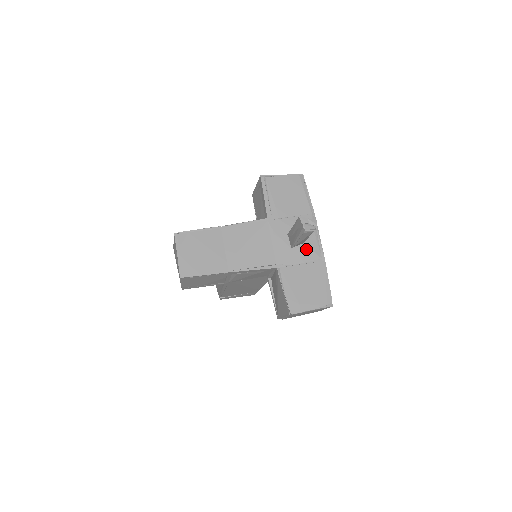
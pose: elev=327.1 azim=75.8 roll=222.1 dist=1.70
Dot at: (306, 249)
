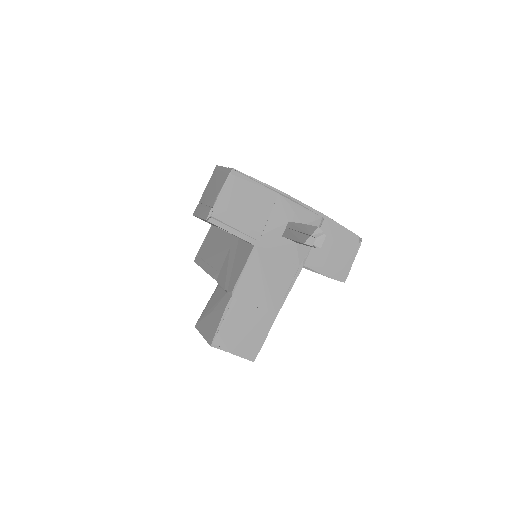
Dot at: occluded
